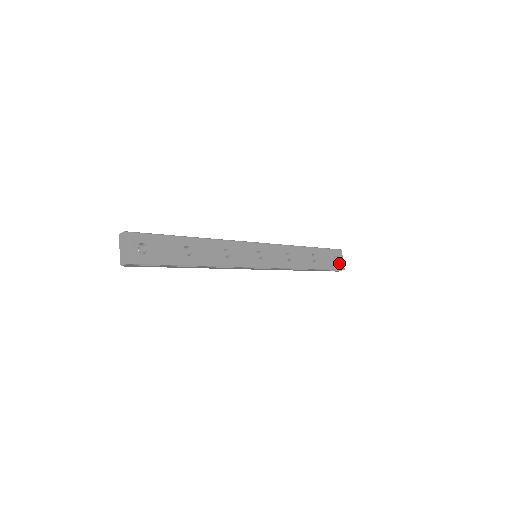
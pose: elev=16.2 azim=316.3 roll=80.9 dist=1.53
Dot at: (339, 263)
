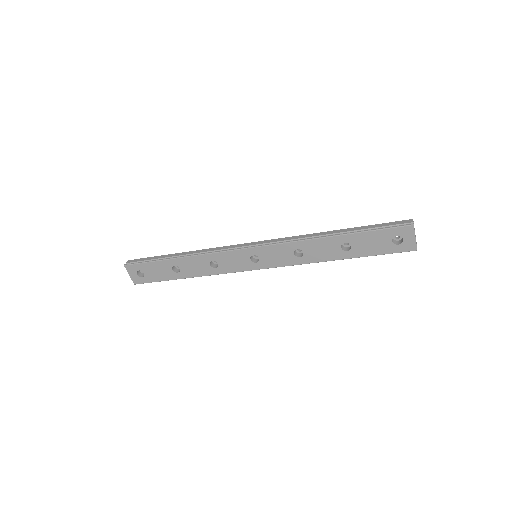
Dot at: (404, 244)
